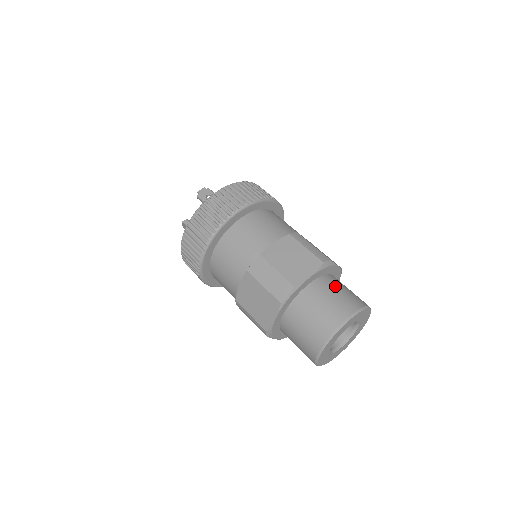
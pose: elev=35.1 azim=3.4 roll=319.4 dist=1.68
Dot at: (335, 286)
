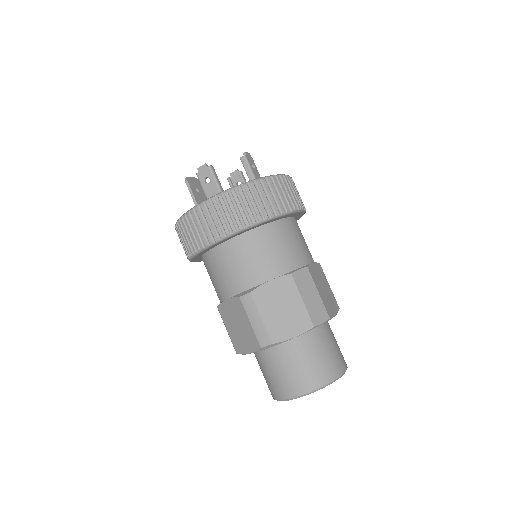
Dot at: occluded
